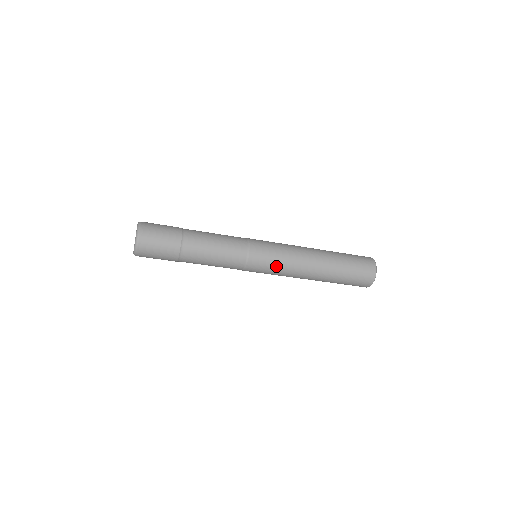
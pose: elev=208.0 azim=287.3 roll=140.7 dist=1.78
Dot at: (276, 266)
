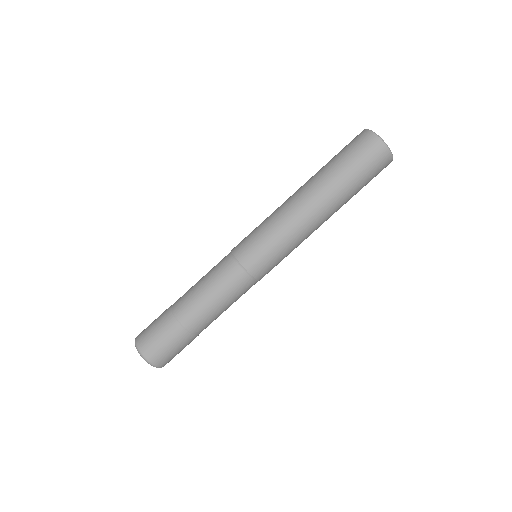
Dot at: (274, 243)
